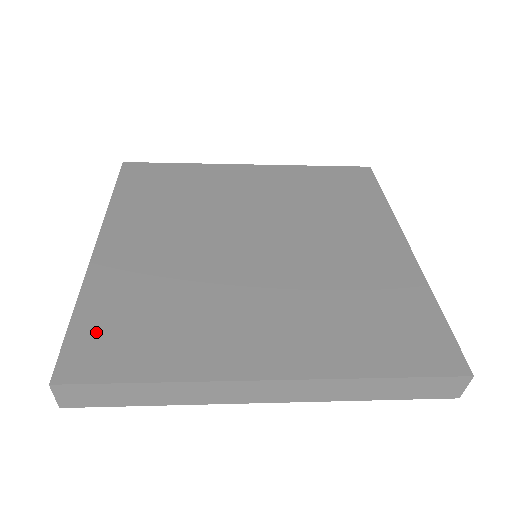
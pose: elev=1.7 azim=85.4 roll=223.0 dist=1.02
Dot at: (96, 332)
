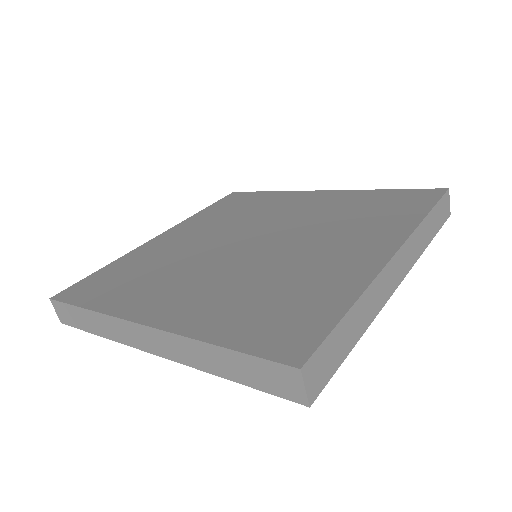
Dot at: (98, 279)
